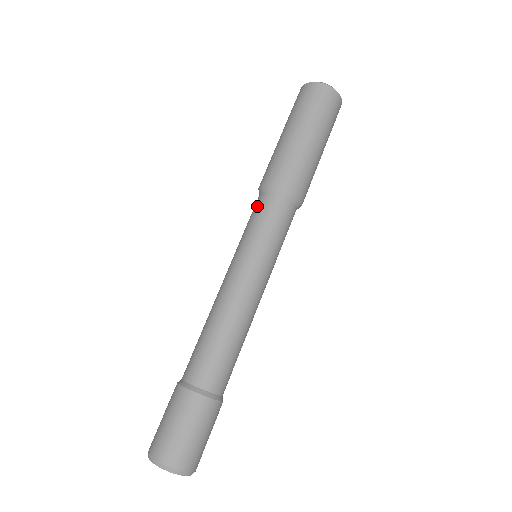
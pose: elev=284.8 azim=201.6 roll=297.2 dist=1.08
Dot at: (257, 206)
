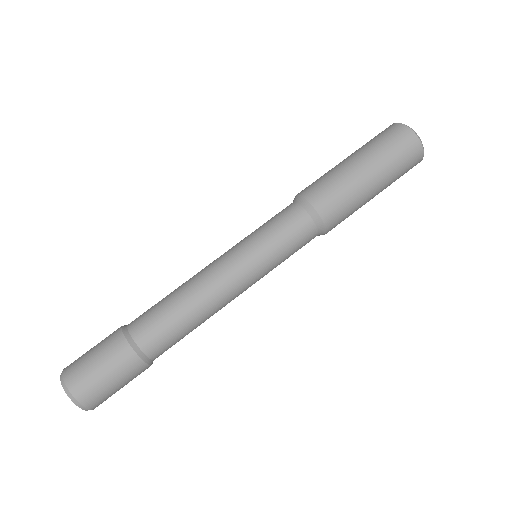
Dot at: occluded
